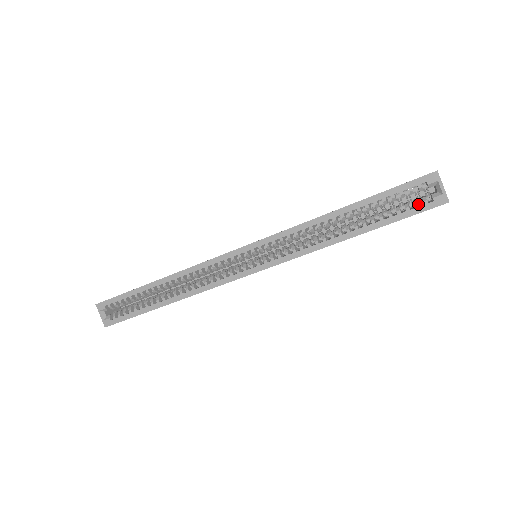
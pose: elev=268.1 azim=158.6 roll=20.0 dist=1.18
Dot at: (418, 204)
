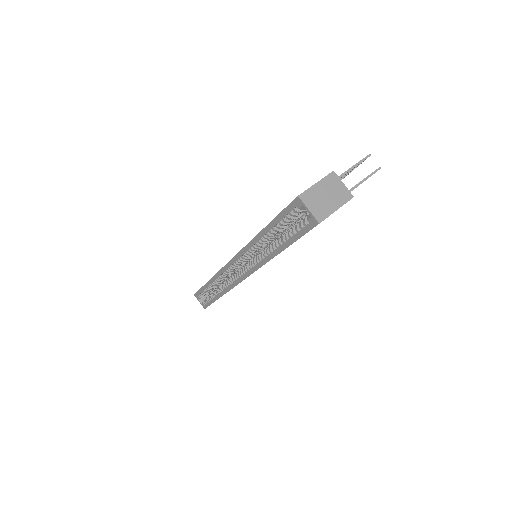
Dot at: occluded
